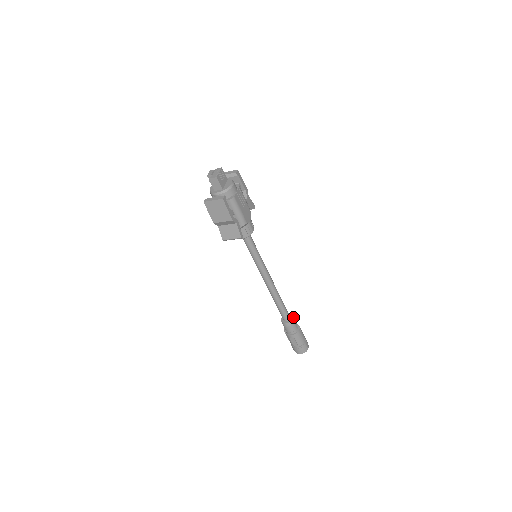
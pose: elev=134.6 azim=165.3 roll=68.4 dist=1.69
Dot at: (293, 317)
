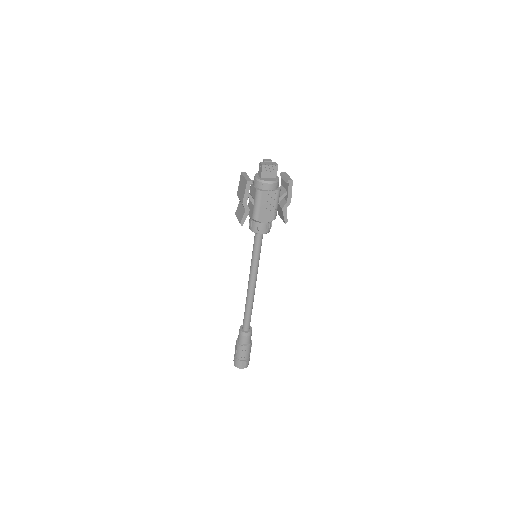
Dot at: (250, 333)
